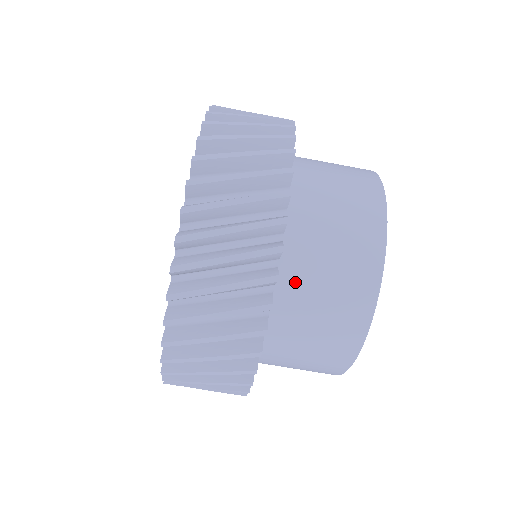
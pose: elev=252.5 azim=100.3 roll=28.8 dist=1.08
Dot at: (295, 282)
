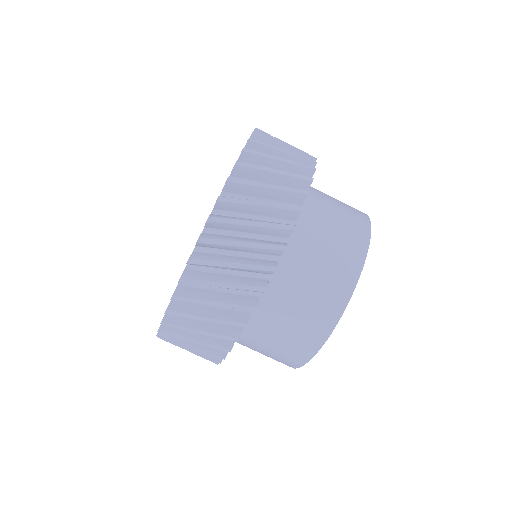
Dot at: (310, 223)
